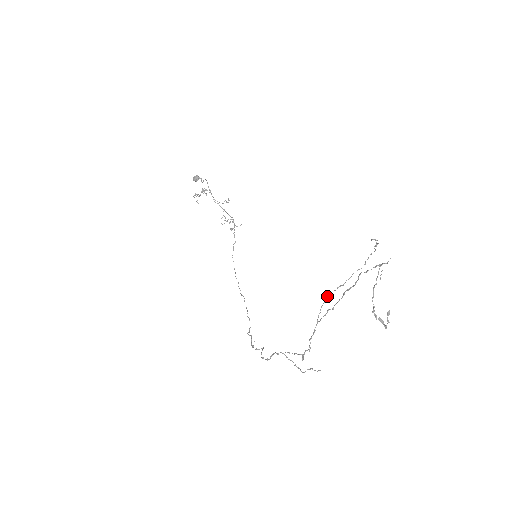
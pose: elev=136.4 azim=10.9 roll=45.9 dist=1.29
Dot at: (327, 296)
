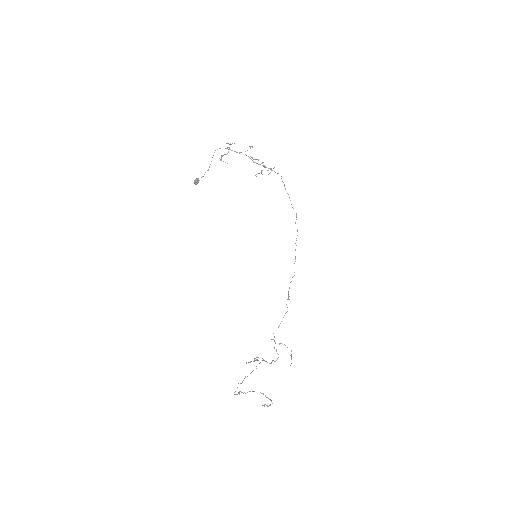
Dot at: occluded
